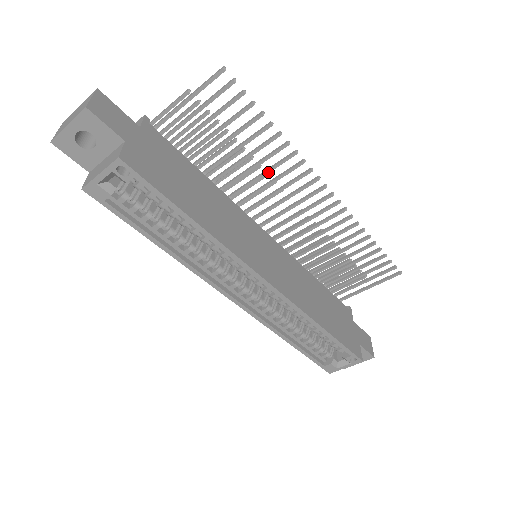
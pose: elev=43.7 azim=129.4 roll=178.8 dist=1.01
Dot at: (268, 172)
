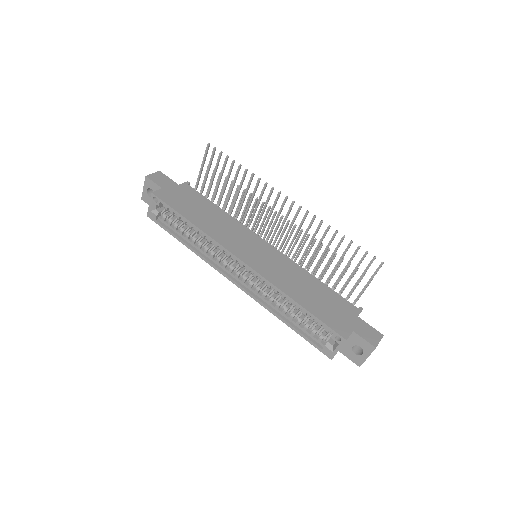
Dot at: (252, 197)
